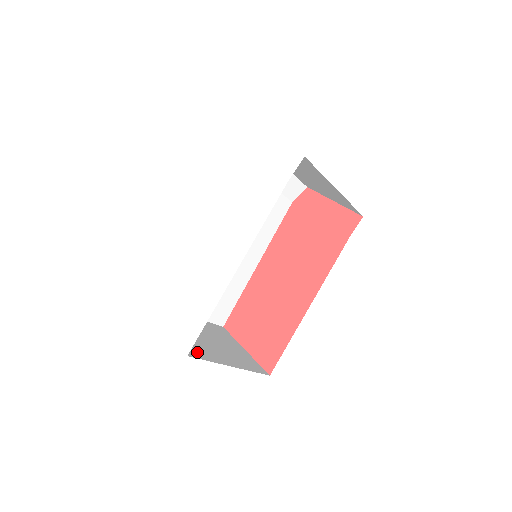
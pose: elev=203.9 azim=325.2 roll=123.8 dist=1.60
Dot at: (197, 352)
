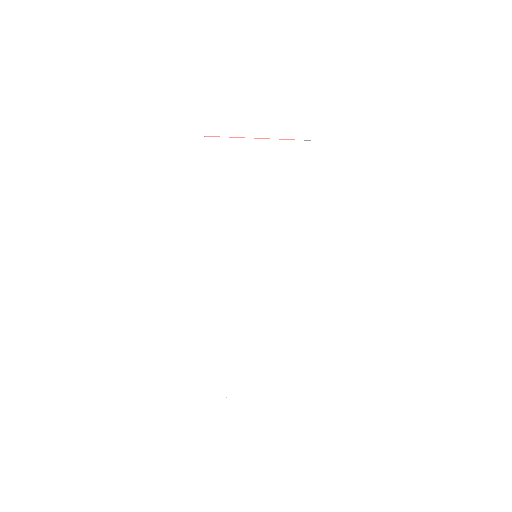
Dot at: occluded
